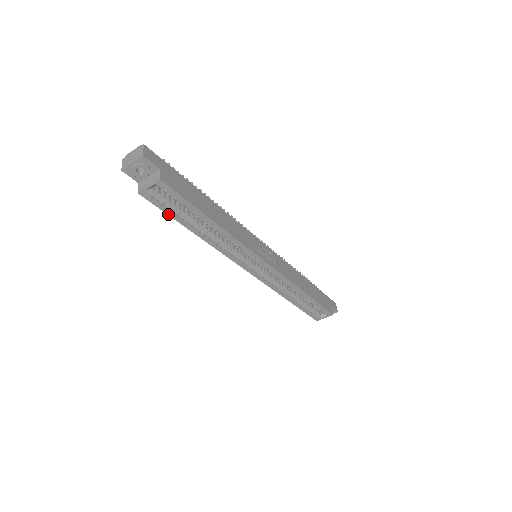
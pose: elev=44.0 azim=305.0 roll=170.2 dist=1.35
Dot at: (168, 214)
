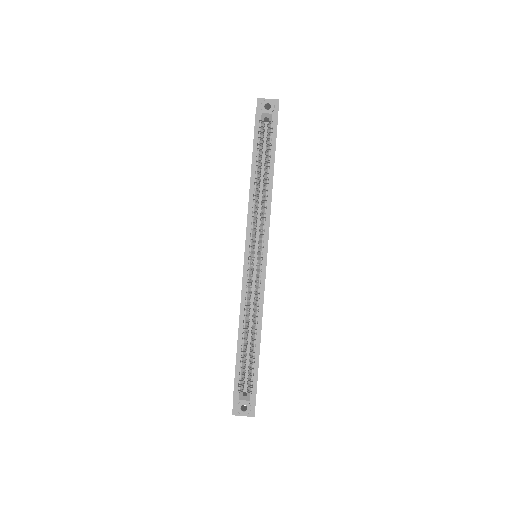
Dot at: (254, 143)
